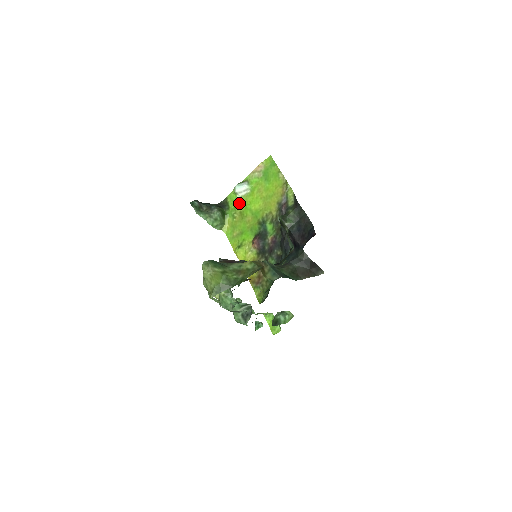
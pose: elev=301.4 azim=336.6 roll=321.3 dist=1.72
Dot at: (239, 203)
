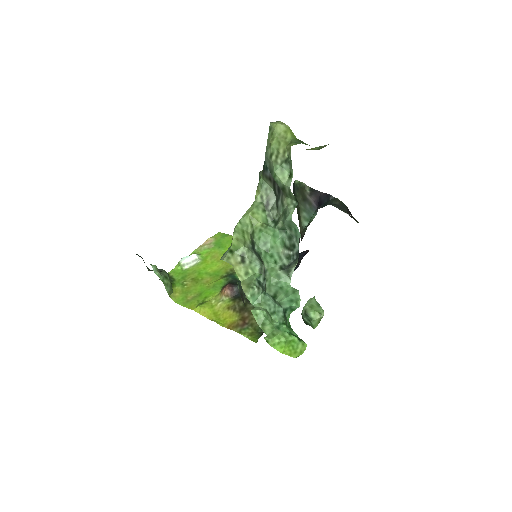
Dot at: (188, 273)
